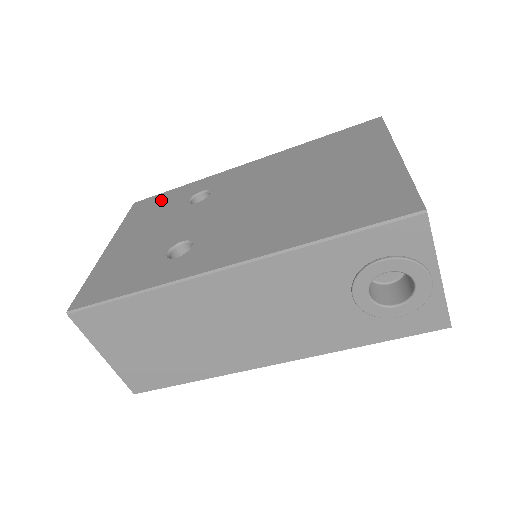
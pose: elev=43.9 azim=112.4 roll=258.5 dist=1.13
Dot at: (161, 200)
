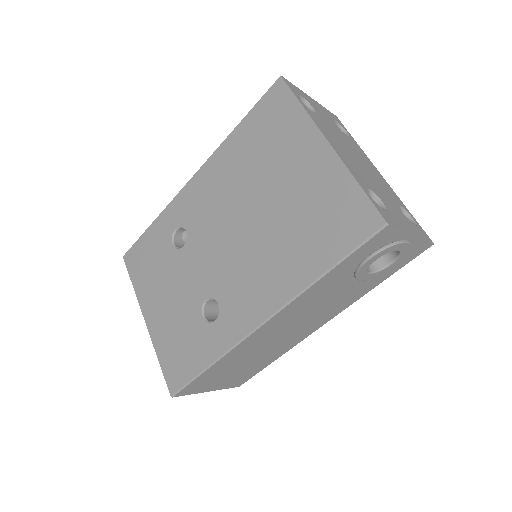
Dot at: (146, 249)
